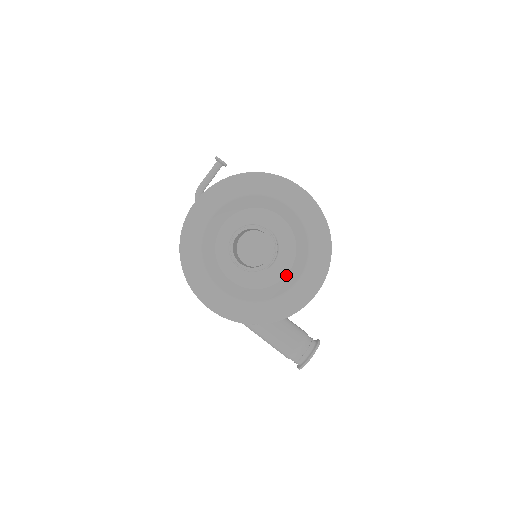
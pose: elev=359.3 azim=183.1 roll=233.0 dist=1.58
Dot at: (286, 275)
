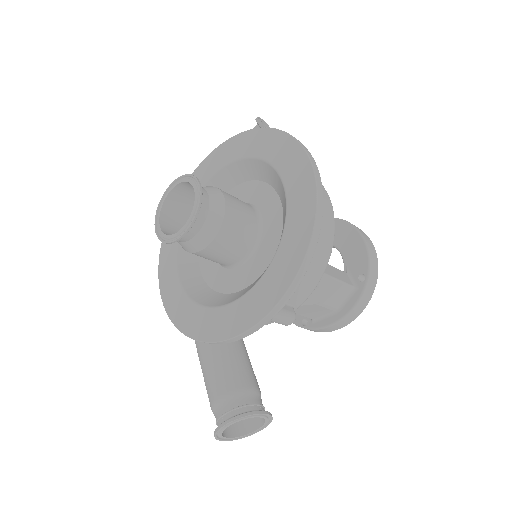
Dot at: (251, 283)
